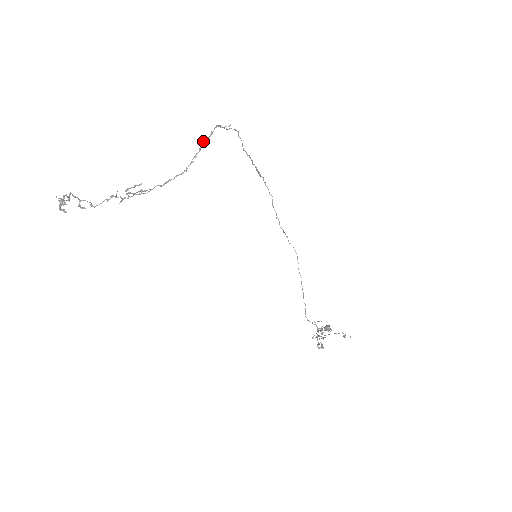
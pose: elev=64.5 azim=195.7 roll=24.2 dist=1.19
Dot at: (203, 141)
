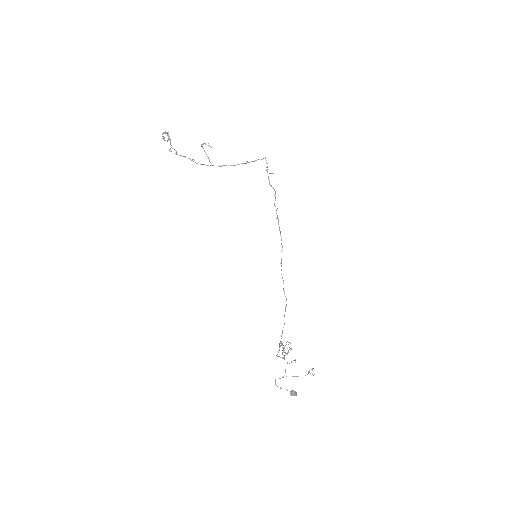
Dot at: occluded
